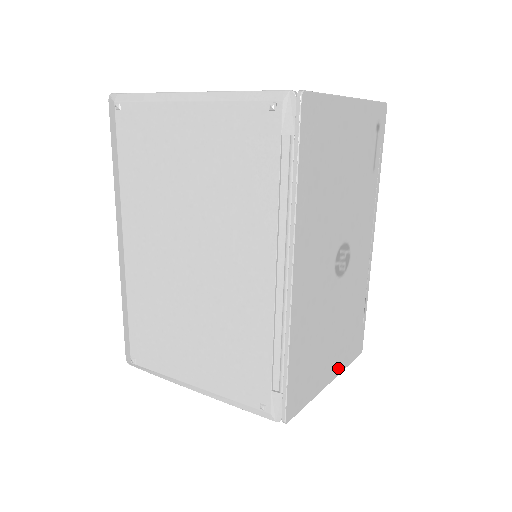
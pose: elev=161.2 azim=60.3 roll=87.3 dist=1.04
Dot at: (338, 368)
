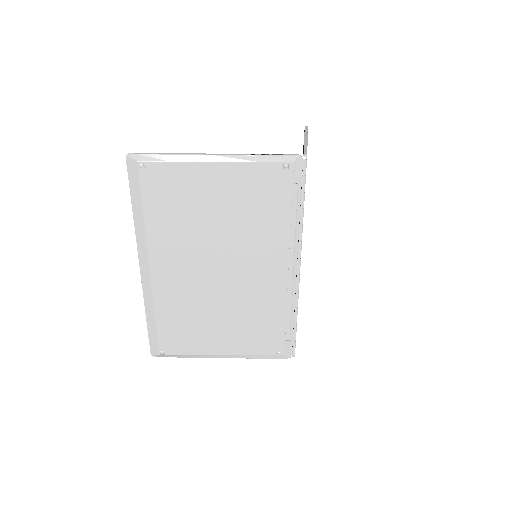
Dot at: occluded
